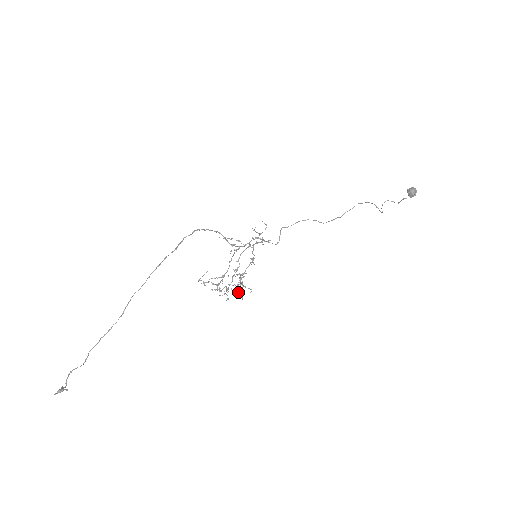
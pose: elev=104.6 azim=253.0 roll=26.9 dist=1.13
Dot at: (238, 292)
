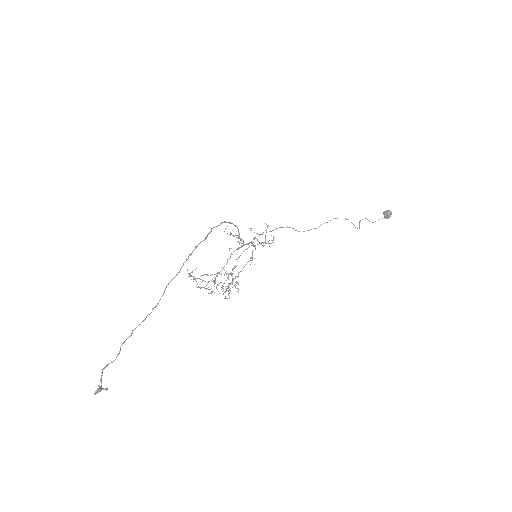
Dot at: occluded
